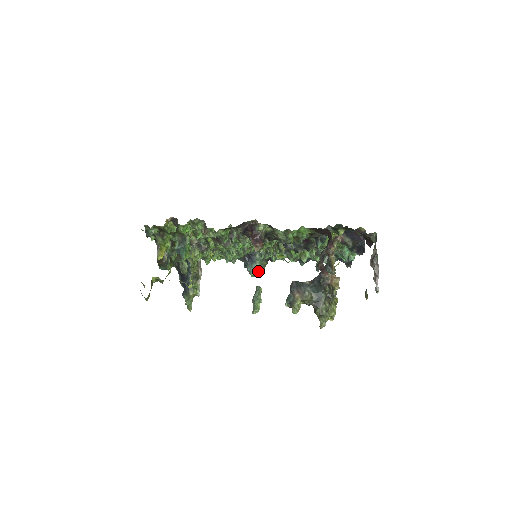
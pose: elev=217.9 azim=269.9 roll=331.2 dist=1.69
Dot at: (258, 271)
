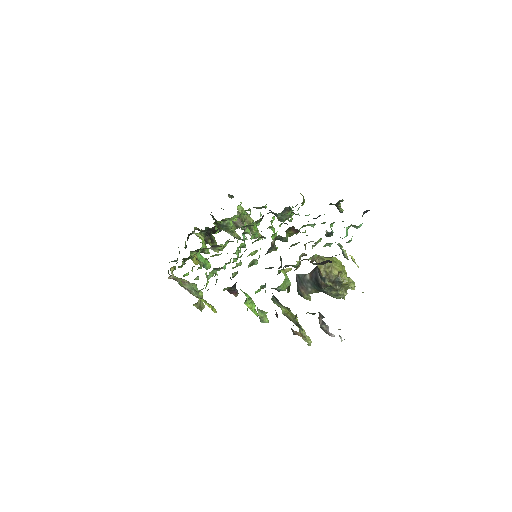
Dot at: occluded
